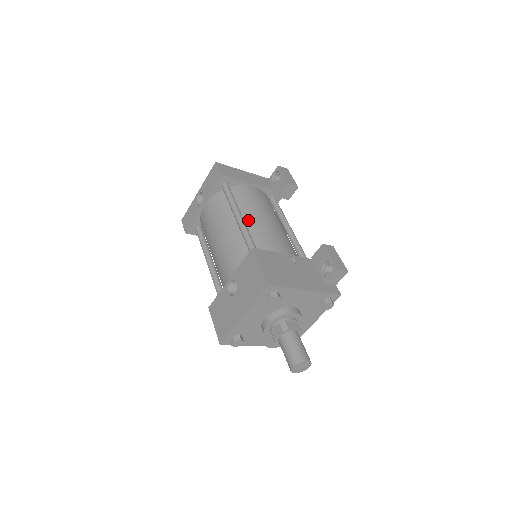
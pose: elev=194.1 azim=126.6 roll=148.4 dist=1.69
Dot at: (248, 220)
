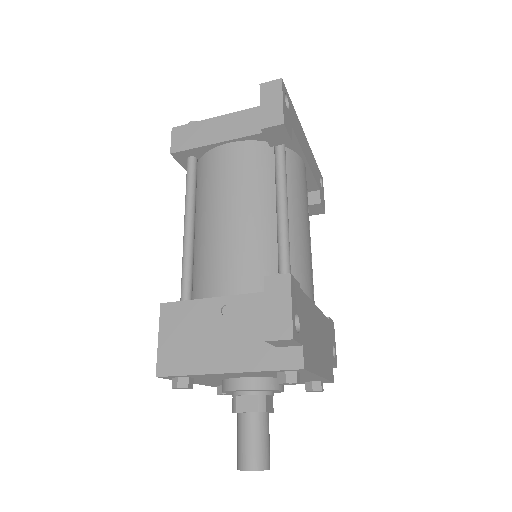
Dot at: (200, 226)
